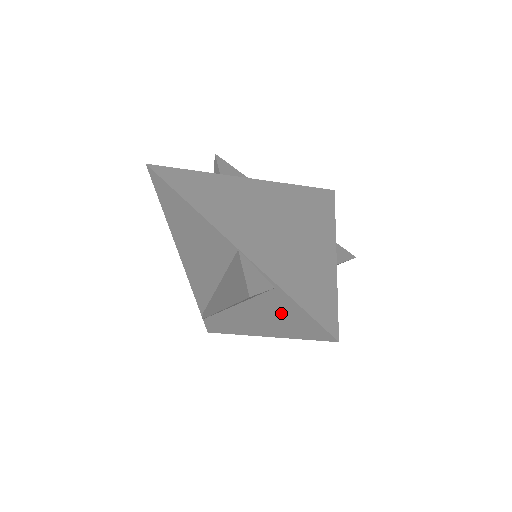
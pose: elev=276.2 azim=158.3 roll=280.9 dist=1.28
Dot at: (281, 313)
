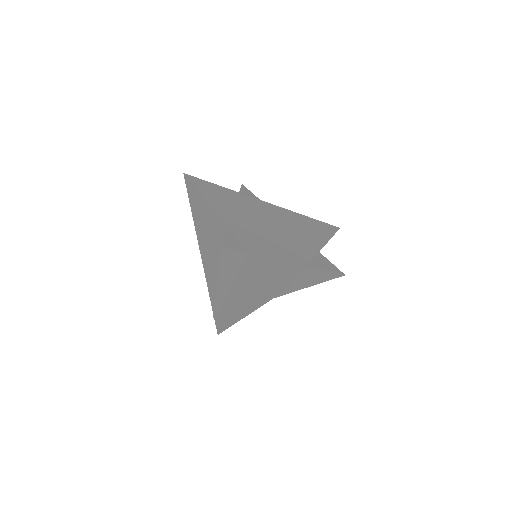
Dot at: (254, 279)
